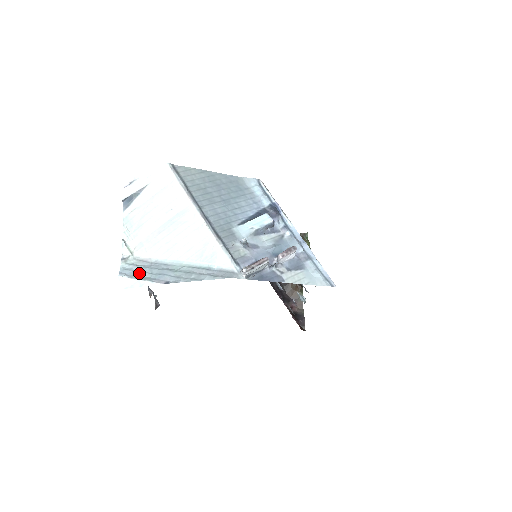
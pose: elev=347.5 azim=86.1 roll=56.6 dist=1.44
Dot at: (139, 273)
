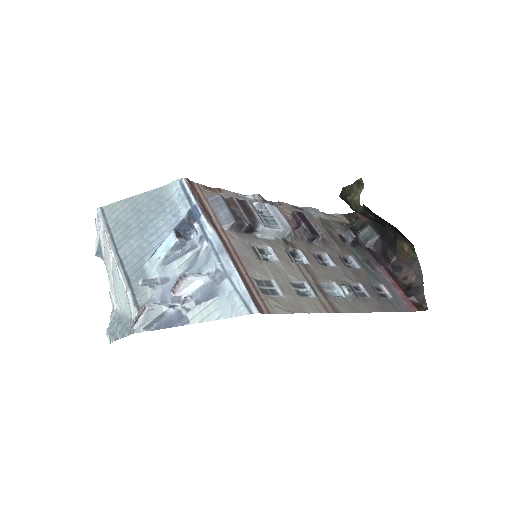
Dot at: (112, 328)
